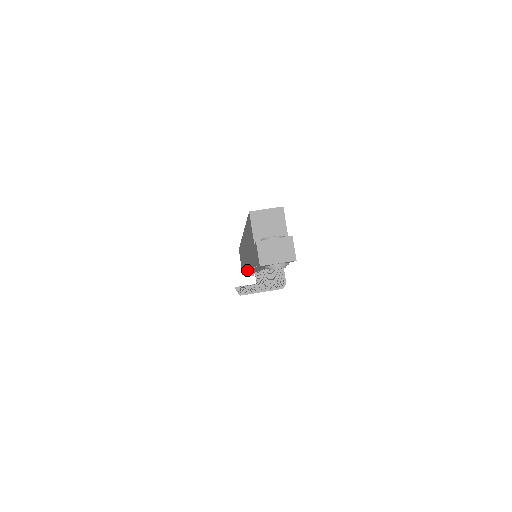
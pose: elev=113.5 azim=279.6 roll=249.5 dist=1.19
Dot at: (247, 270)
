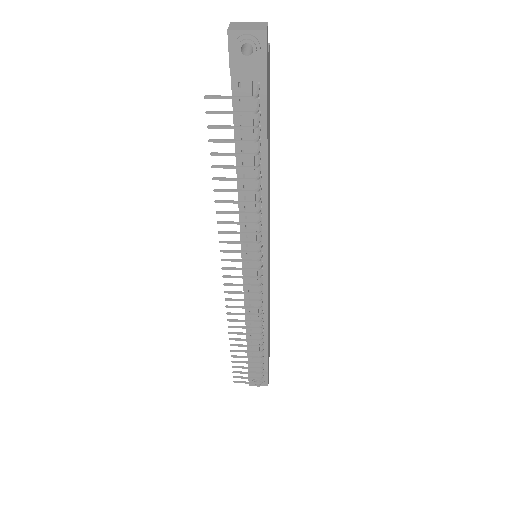
Dot at: occluded
